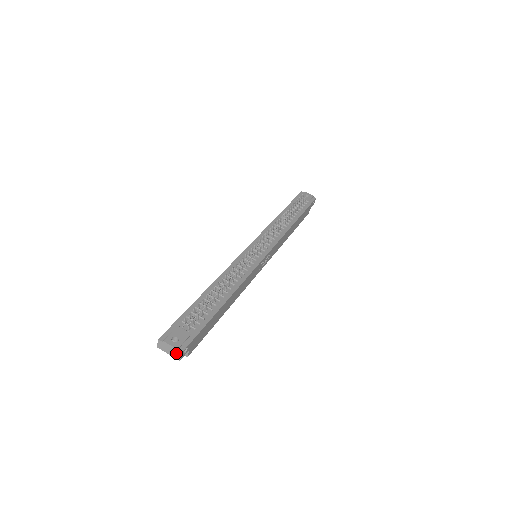
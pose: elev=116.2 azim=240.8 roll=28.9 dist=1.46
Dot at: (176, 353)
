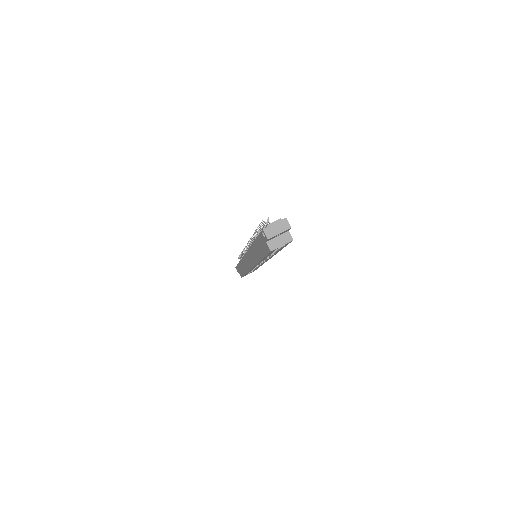
Dot at: (283, 224)
